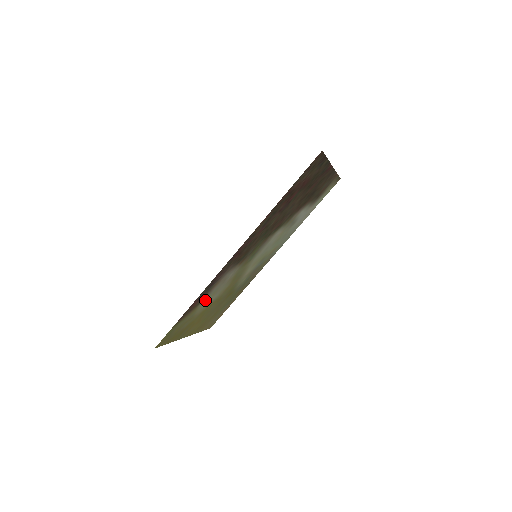
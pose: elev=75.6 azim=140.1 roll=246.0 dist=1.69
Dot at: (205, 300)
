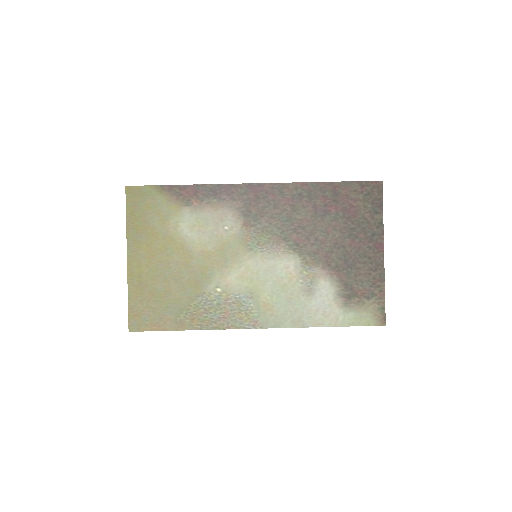
Dot at: (191, 215)
